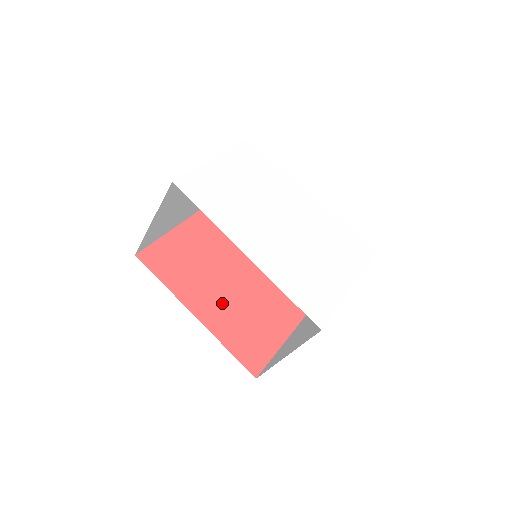
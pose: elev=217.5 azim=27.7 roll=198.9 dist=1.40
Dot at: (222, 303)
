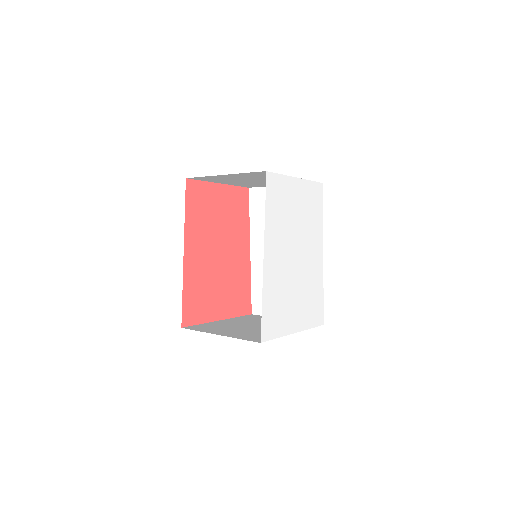
Dot at: (205, 261)
